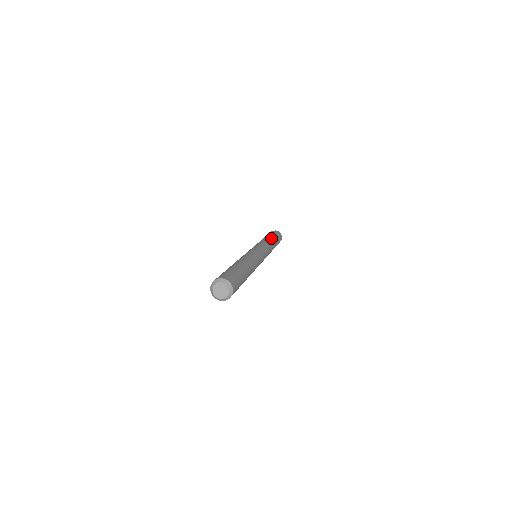
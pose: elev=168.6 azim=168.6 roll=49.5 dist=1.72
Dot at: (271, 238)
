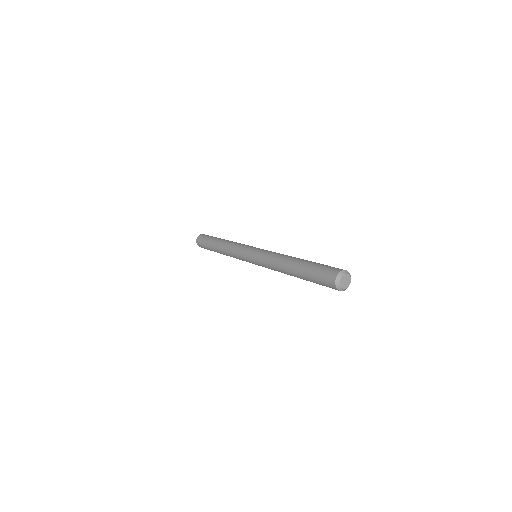
Dot at: occluded
